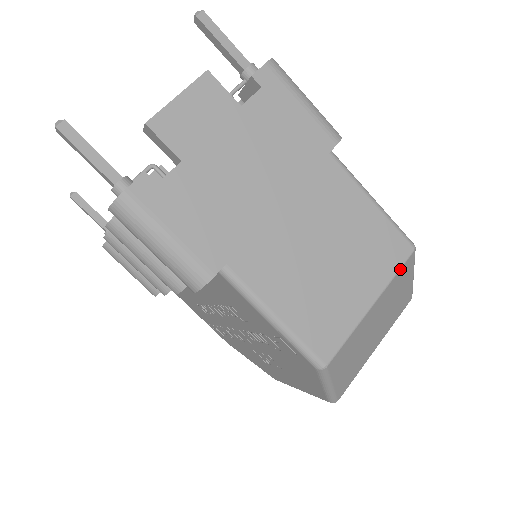
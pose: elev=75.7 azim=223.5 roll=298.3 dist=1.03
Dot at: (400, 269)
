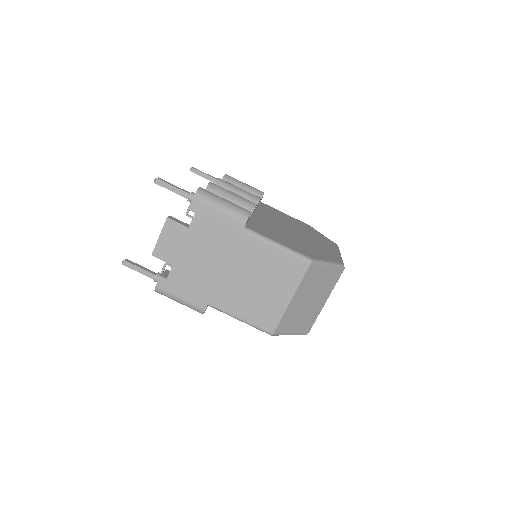
Dot at: (304, 277)
